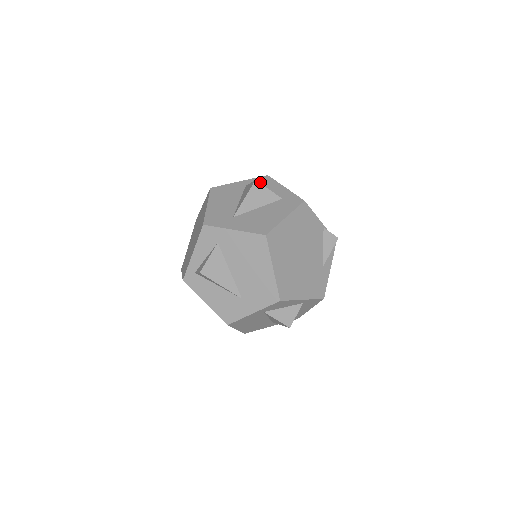
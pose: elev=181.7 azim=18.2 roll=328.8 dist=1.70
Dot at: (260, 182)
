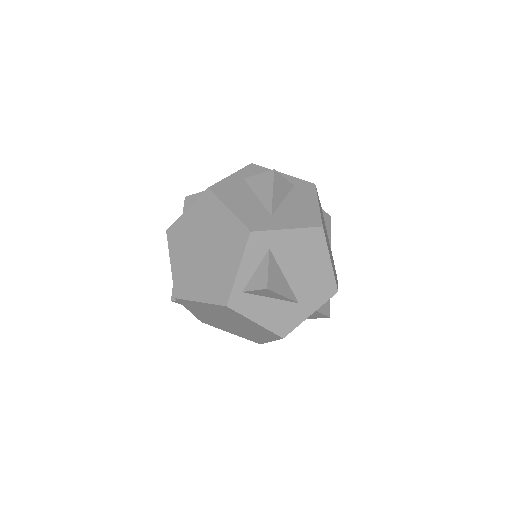
Dot at: (253, 172)
